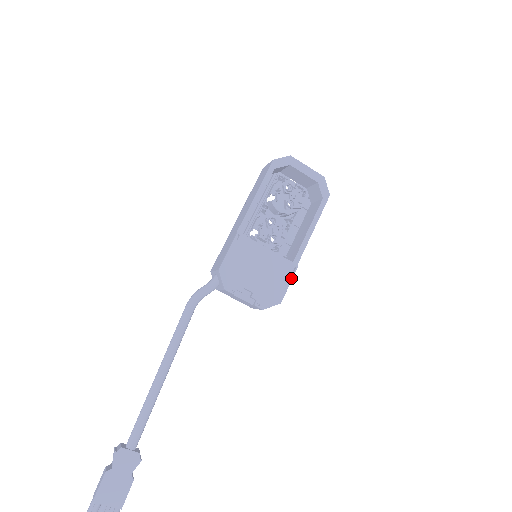
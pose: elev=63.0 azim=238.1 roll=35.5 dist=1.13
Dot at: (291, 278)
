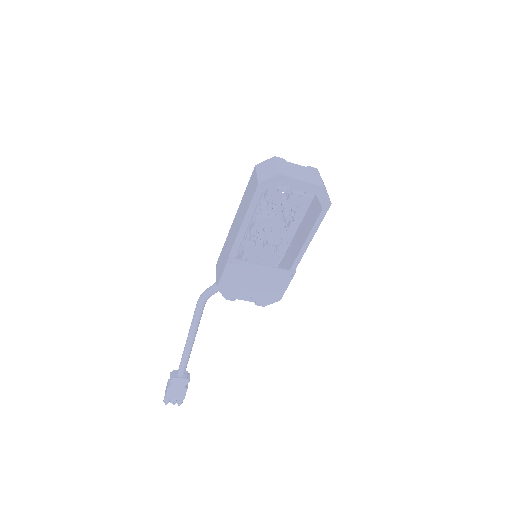
Dot at: (289, 283)
